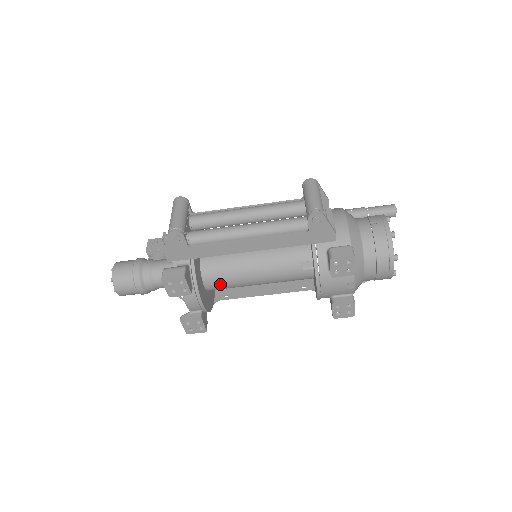
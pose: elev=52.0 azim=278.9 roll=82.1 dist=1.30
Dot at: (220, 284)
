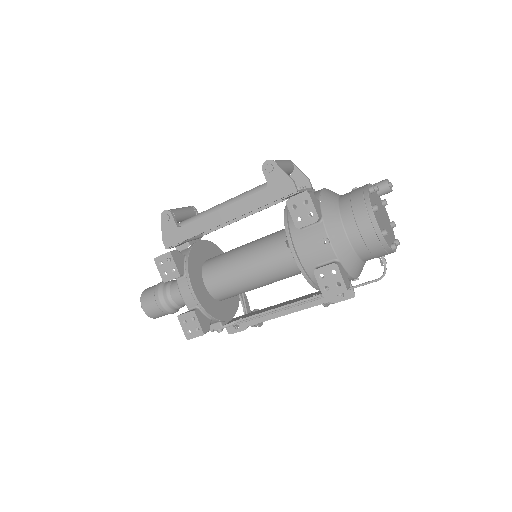
Dot at: (218, 281)
